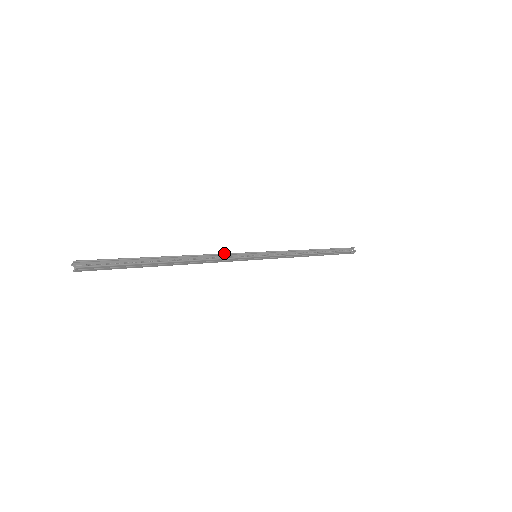
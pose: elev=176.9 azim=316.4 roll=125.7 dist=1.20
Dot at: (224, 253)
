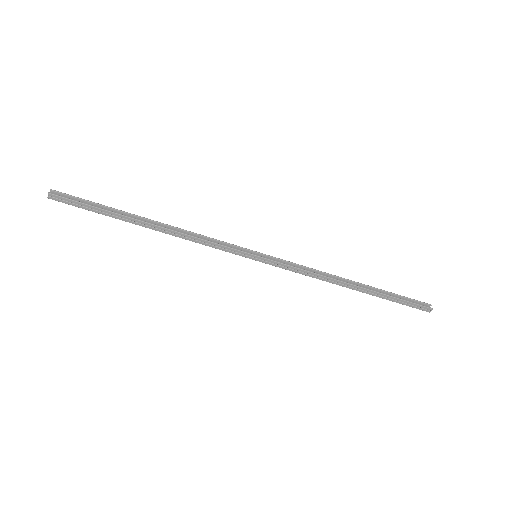
Dot at: (212, 238)
